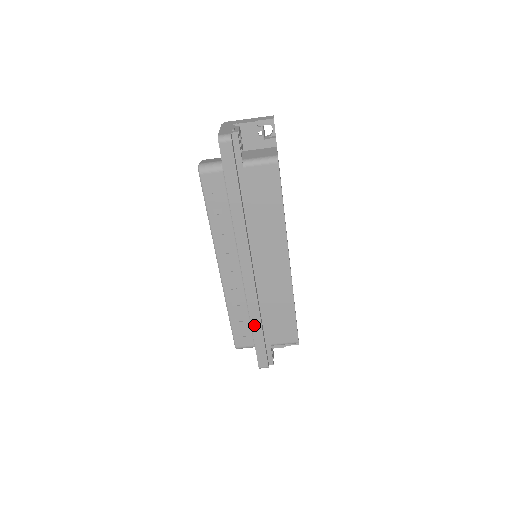
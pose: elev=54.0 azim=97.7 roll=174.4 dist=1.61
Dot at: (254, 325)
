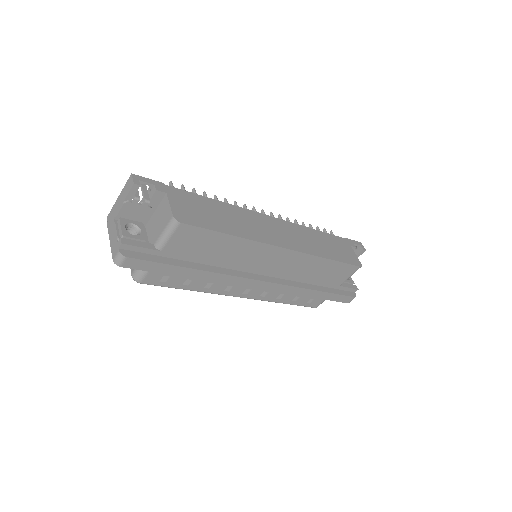
Dot at: (311, 295)
